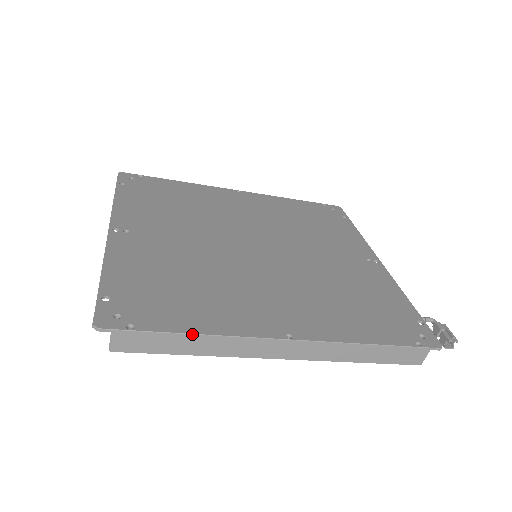
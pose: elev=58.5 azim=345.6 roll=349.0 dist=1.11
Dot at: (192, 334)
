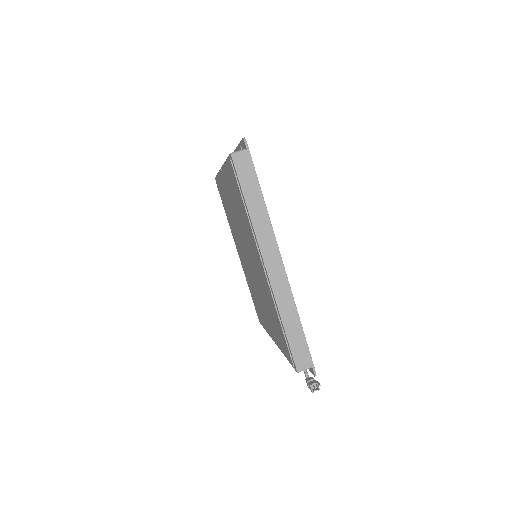
Dot at: occluded
